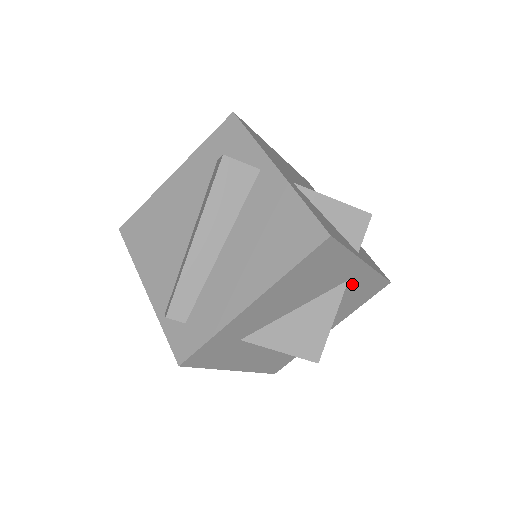
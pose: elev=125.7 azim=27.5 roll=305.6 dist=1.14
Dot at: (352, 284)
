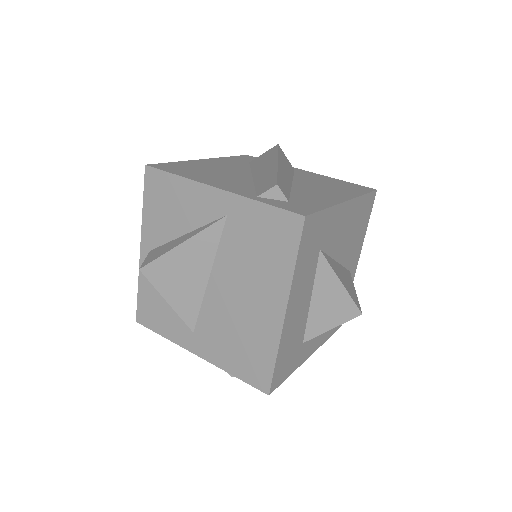
Dot at: occluded
